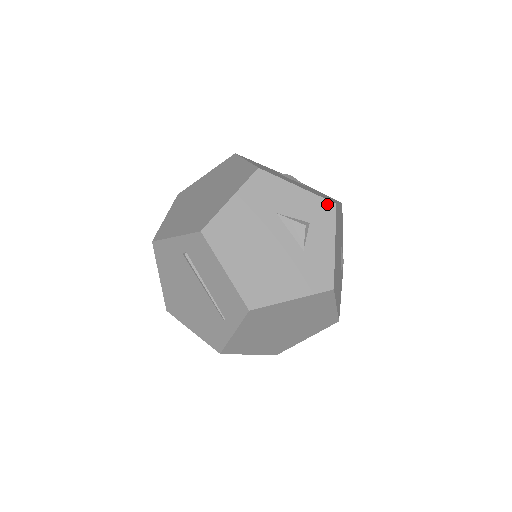
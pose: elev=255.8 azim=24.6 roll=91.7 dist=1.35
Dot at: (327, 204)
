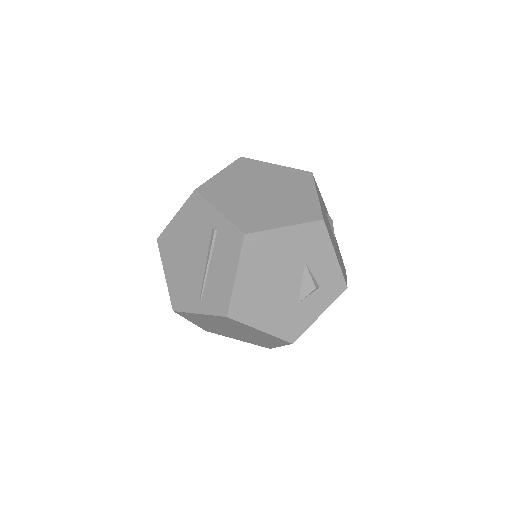
Dot at: (342, 283)
